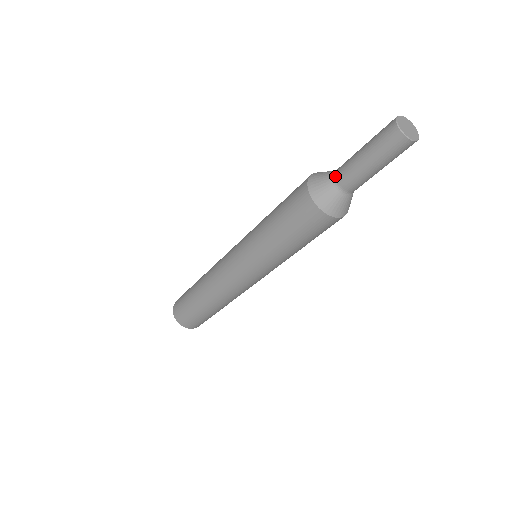
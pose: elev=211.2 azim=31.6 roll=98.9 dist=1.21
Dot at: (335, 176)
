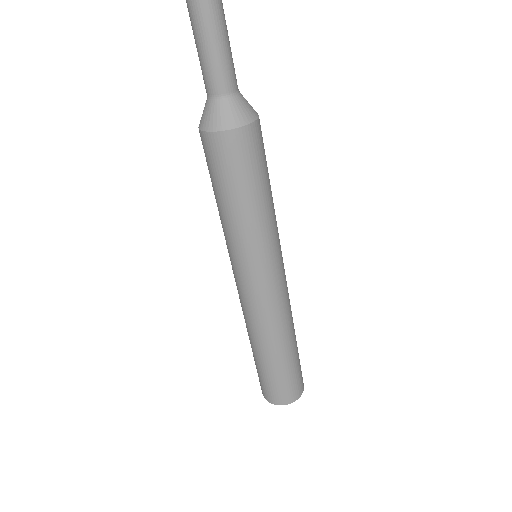
Dot at: (207, 95)
